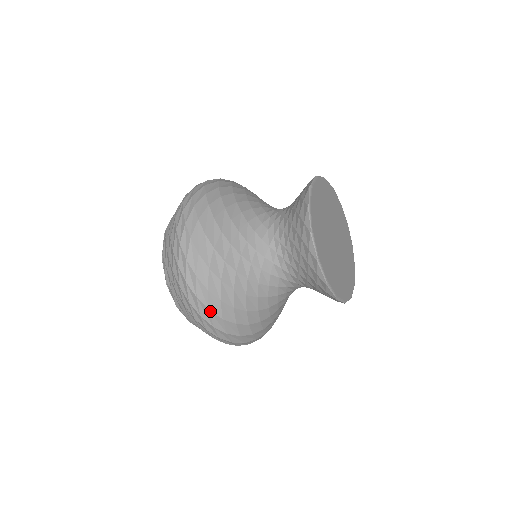
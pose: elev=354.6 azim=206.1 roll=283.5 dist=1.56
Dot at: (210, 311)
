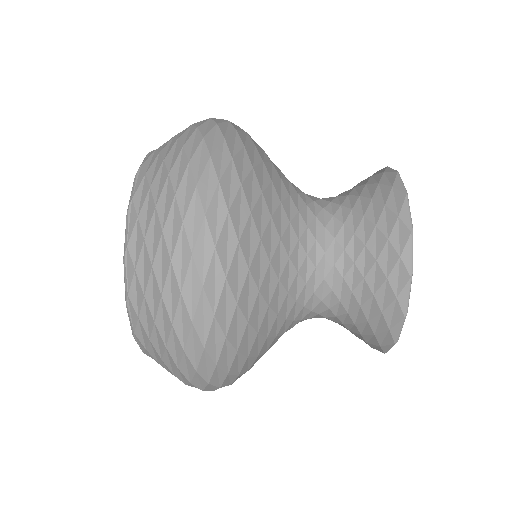
Dot at: (220, 387)
